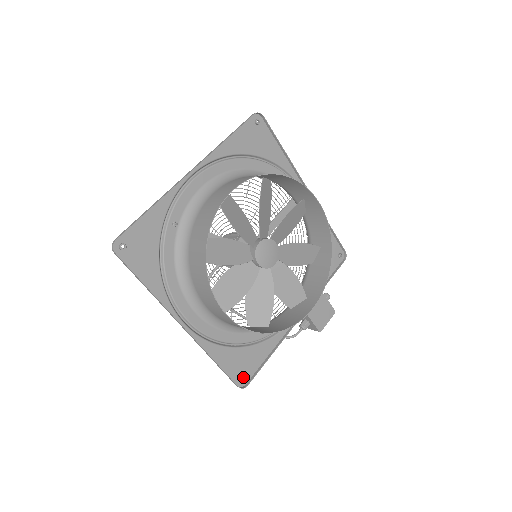
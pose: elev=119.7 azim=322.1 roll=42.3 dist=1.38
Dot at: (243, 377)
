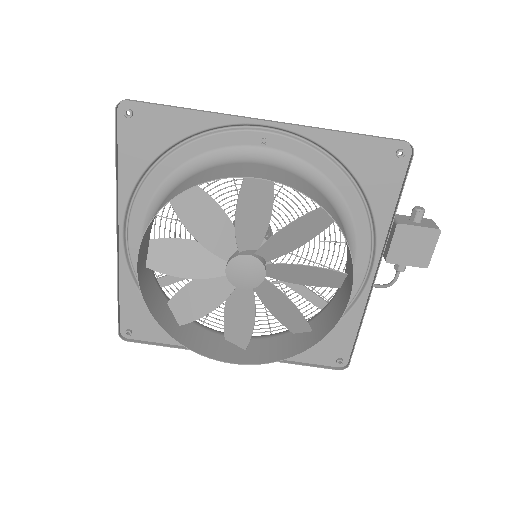
Dot at: (337, 360)
